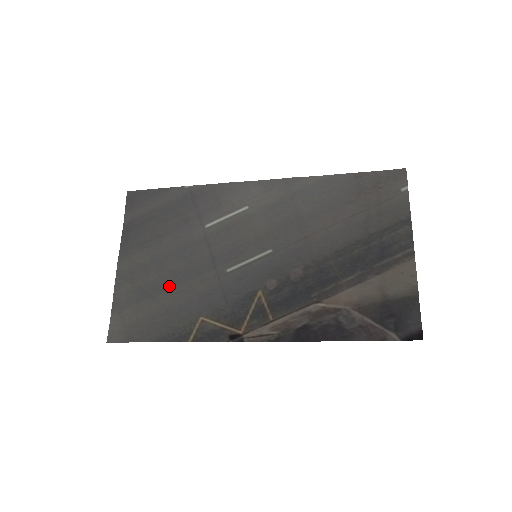
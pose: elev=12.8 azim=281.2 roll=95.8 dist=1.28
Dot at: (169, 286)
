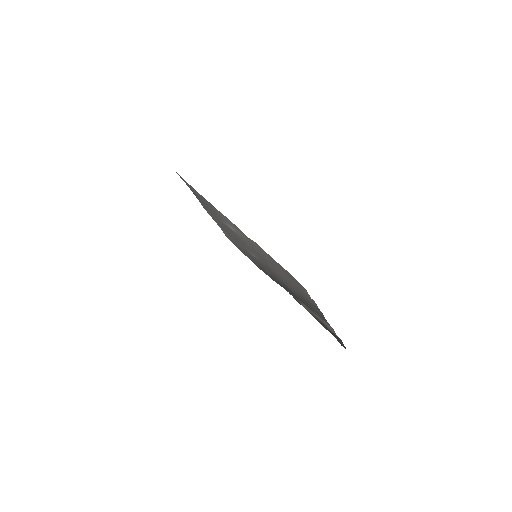
Dot at: (231, 236)
